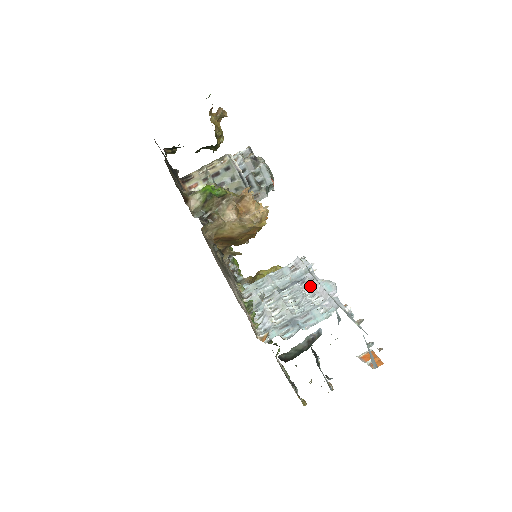
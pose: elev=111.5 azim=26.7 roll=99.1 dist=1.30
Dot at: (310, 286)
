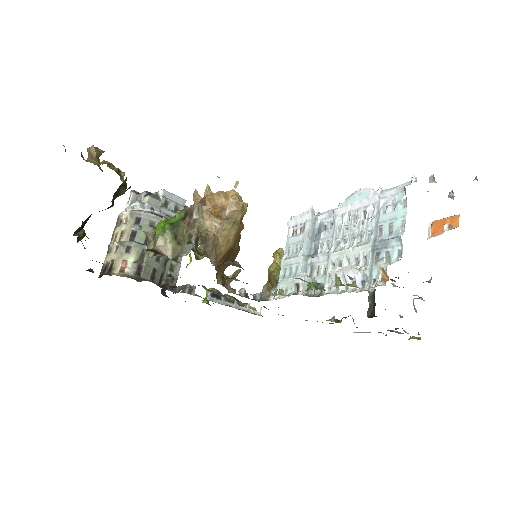
Dot at: (339, 218)
